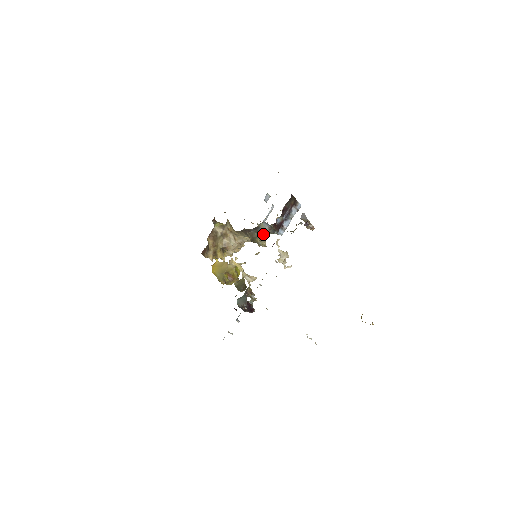
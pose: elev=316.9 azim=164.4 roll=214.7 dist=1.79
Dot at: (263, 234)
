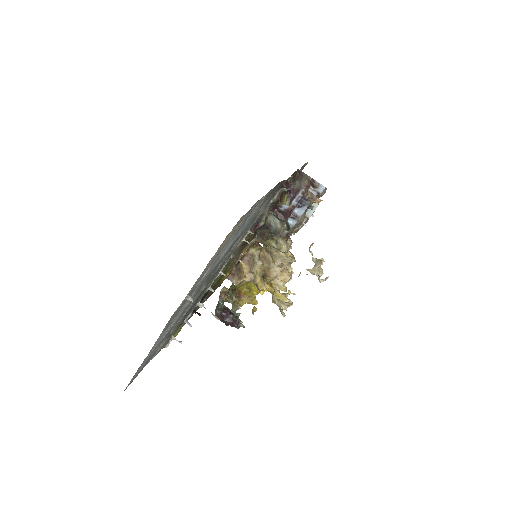
Dot at: (277, 233)
